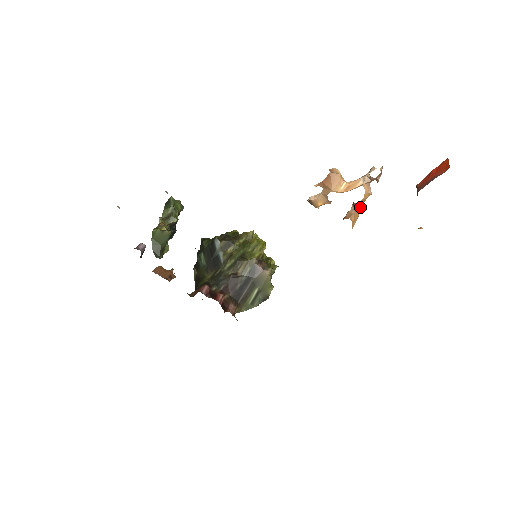
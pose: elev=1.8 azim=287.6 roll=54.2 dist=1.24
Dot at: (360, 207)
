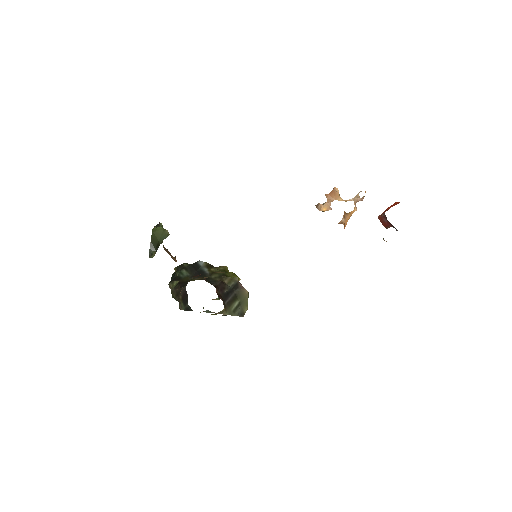
Dot at: (348, 219)
